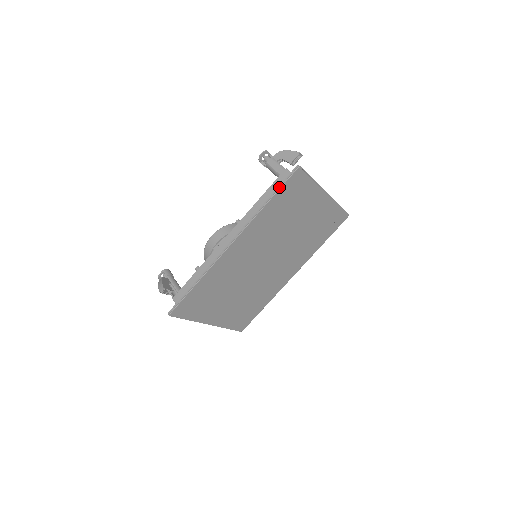
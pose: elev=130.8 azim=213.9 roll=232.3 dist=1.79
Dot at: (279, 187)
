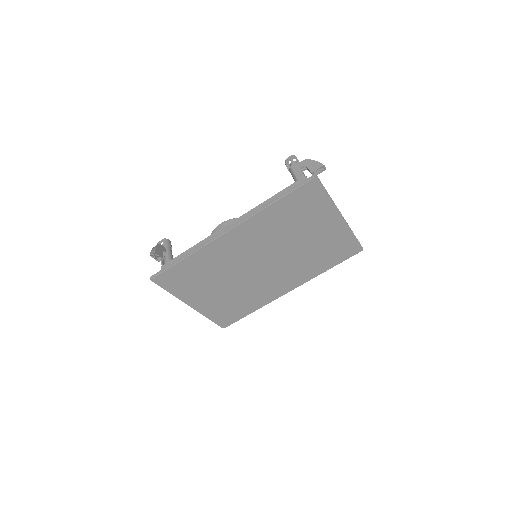
Dot at: (290, 190)
